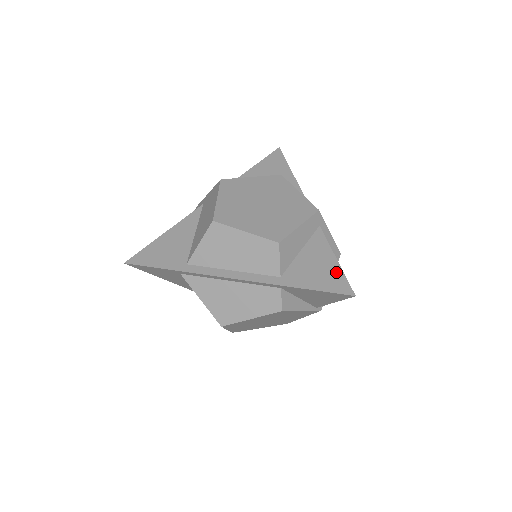
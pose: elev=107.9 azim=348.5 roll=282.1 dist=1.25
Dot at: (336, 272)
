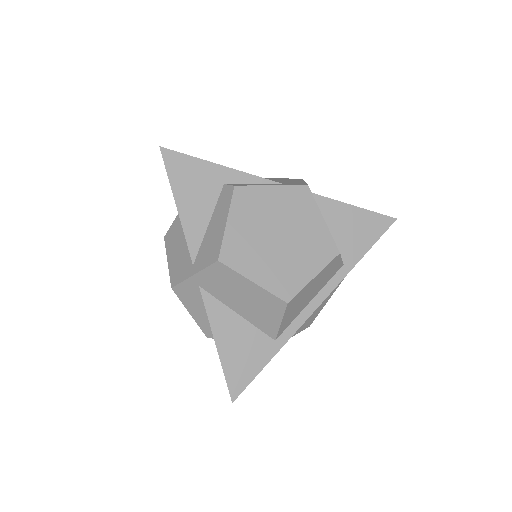
Dot at: (368, 217)
